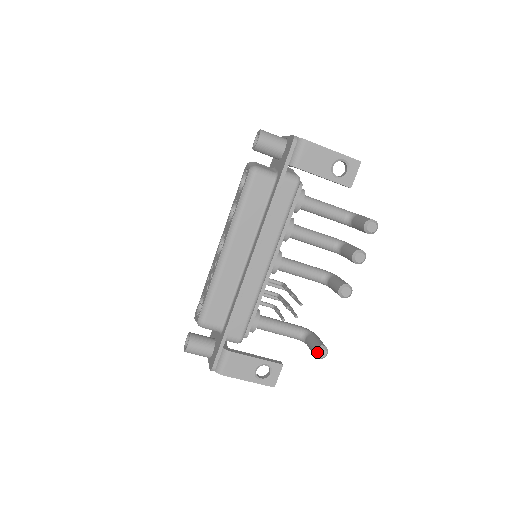
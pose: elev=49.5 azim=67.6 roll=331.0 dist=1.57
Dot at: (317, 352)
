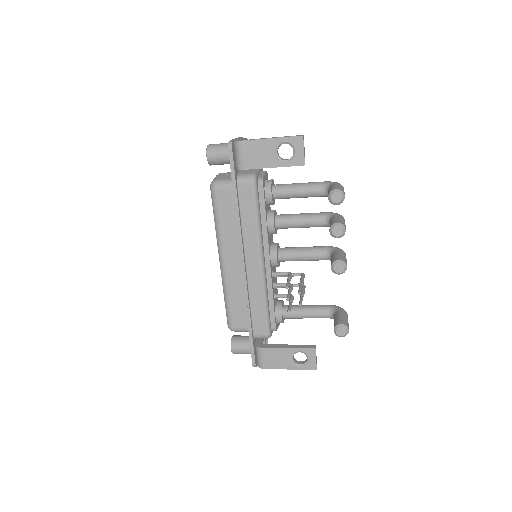
Dot at: (336, 332)
